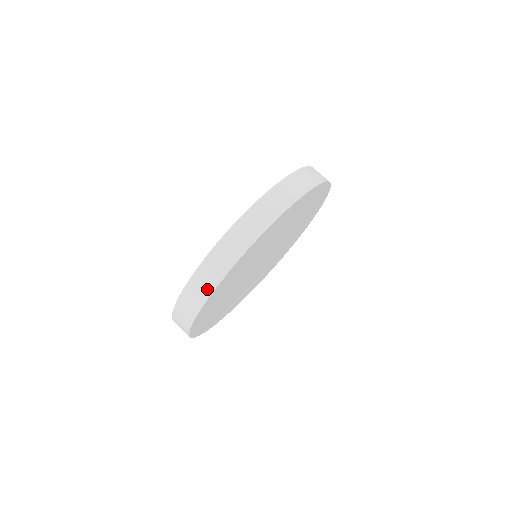
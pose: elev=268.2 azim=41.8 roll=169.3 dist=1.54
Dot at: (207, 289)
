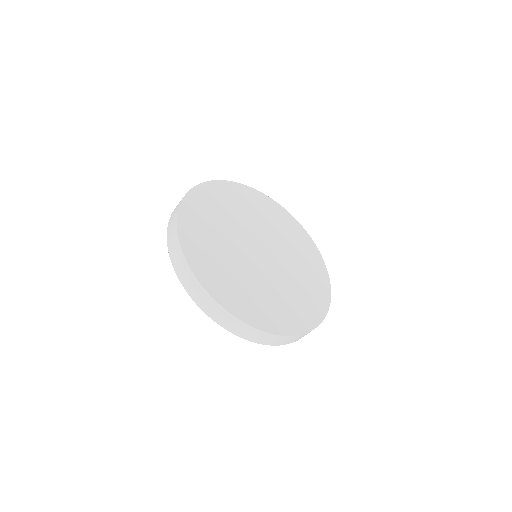
Dot at: (178, 251)
